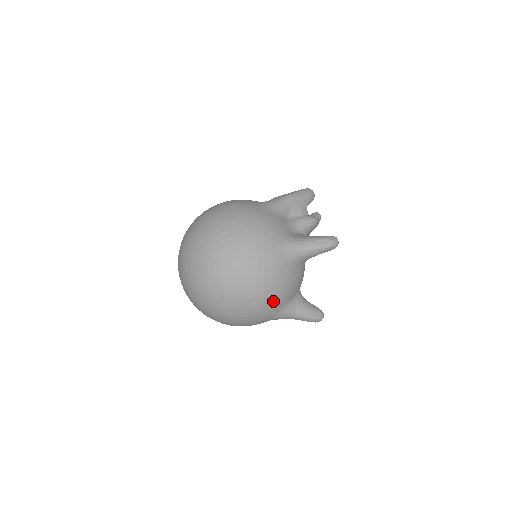
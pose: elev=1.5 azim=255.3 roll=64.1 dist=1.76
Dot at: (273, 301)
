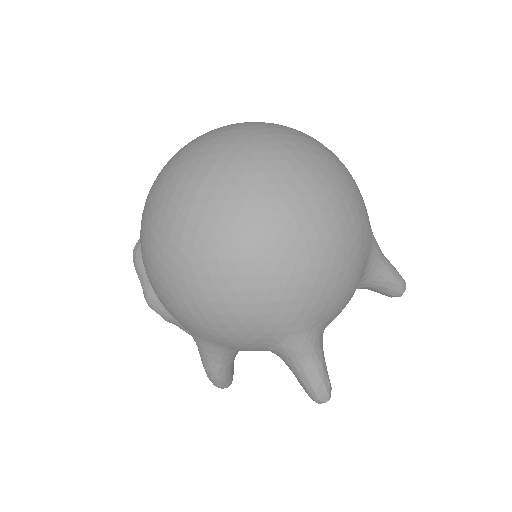
Dot at: (334, 293)
